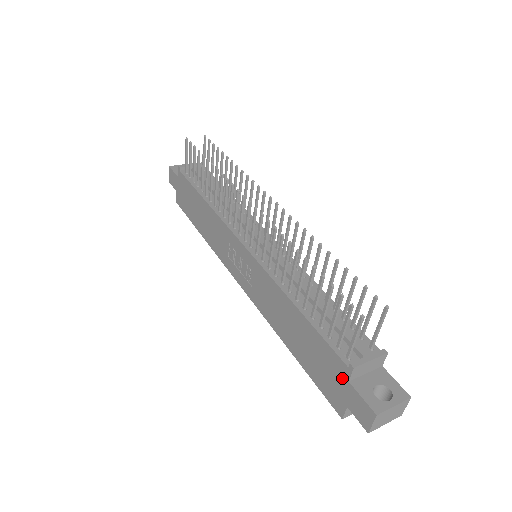
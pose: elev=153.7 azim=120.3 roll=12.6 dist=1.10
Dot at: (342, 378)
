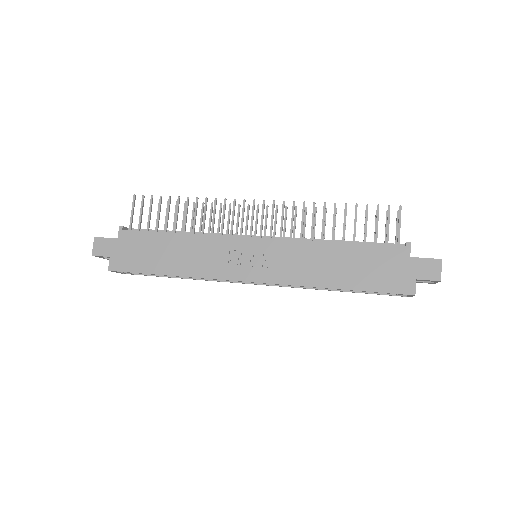
Dot at: (404, 260)
